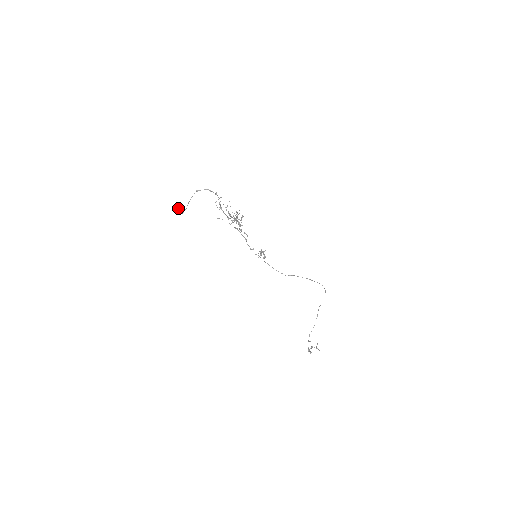
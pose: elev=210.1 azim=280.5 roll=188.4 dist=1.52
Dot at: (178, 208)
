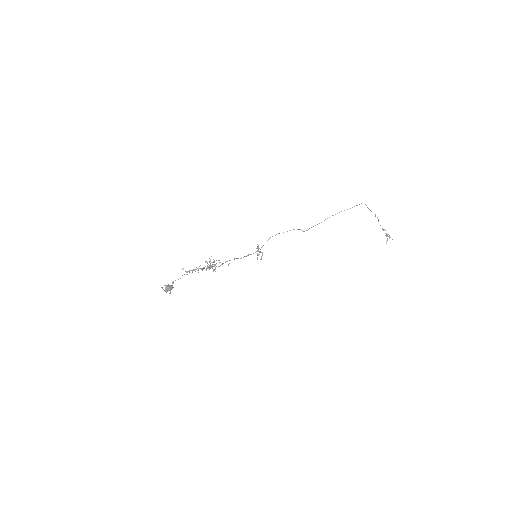
Dot at: (166, 291)
